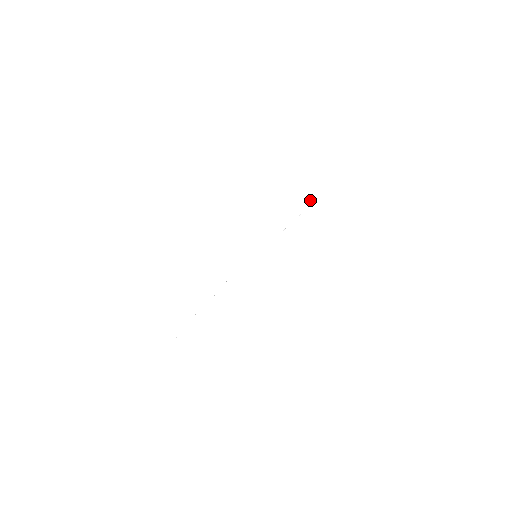
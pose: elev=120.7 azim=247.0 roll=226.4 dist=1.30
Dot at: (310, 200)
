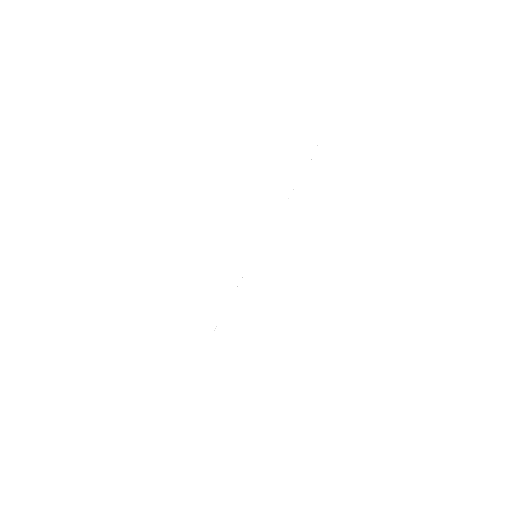
Dot at: (317, 145)
